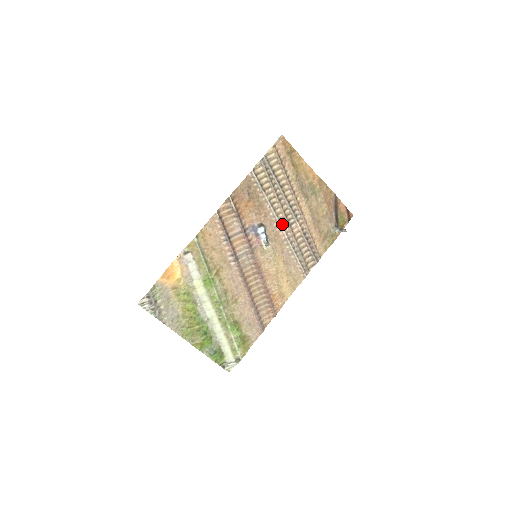
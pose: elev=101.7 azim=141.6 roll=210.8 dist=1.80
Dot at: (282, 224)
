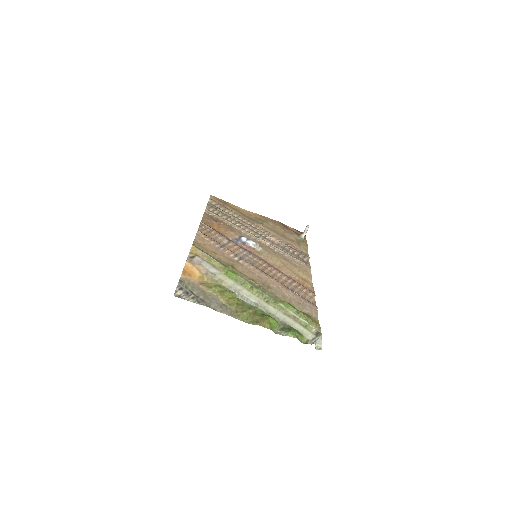
Dot at: (257, 237)
